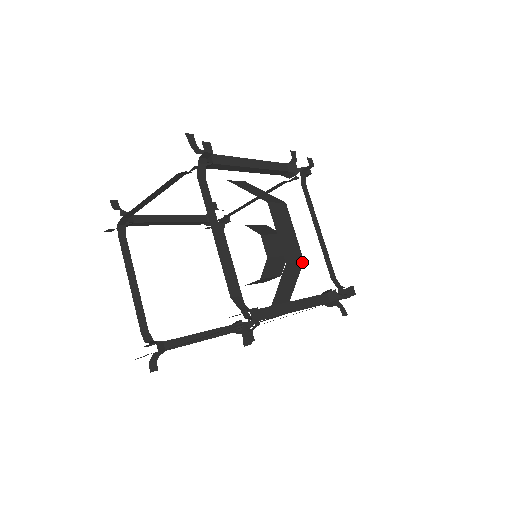
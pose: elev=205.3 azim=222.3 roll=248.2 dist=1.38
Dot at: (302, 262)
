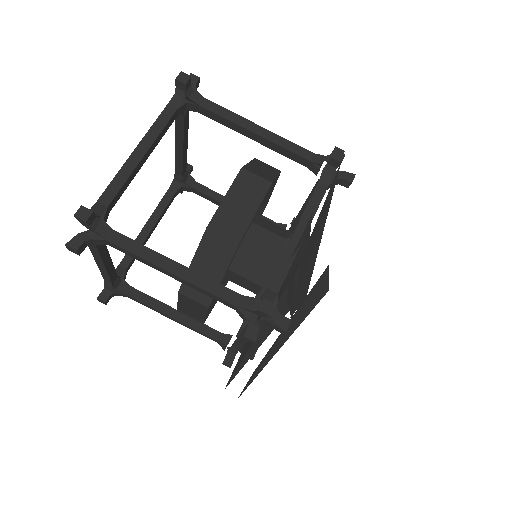
Dot at: (236, 244)
